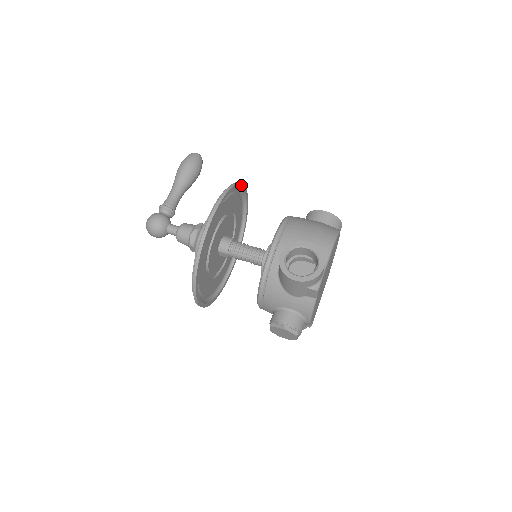
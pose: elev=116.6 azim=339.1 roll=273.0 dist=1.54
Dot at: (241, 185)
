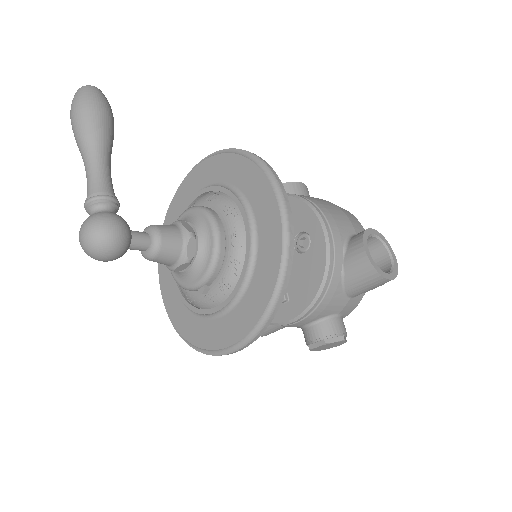
Dot at: occluded
